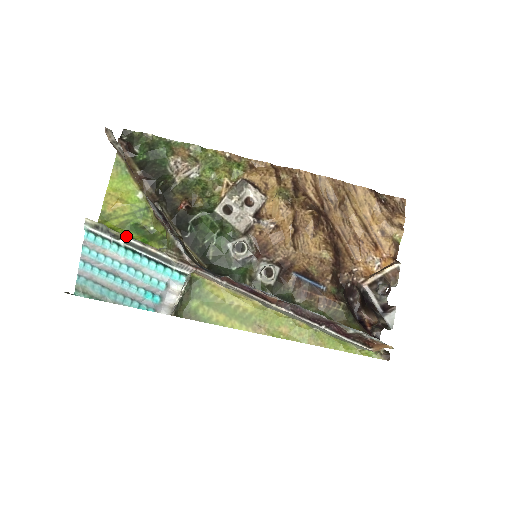
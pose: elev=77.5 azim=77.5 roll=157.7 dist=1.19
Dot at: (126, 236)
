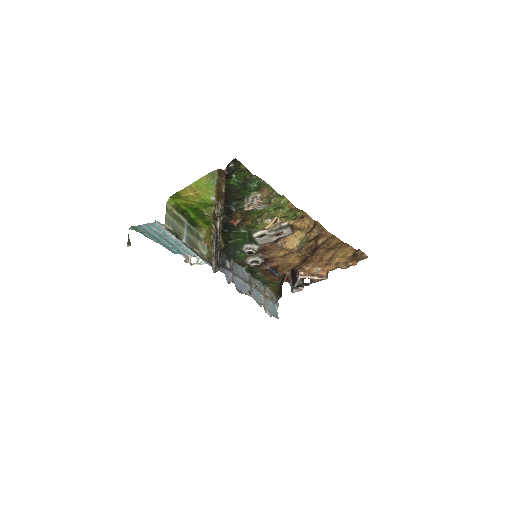
Dot at: (185, 241)
